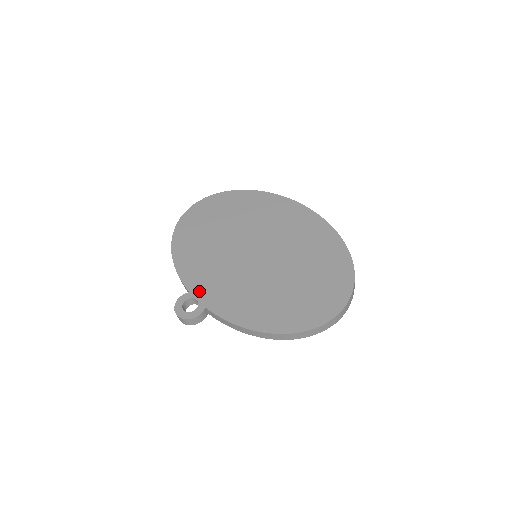
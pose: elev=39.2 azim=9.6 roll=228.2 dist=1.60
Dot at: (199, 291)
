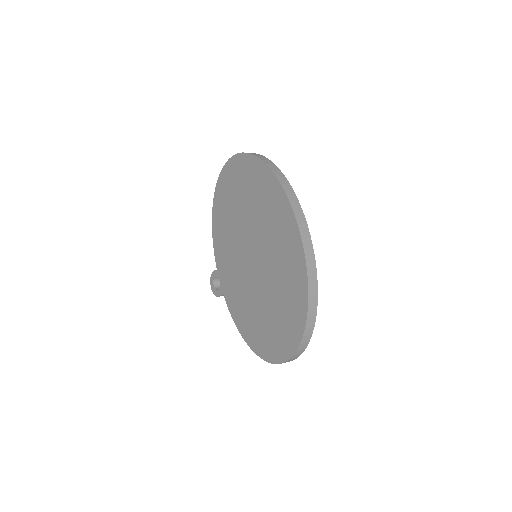
Dot at: (221, 274)
